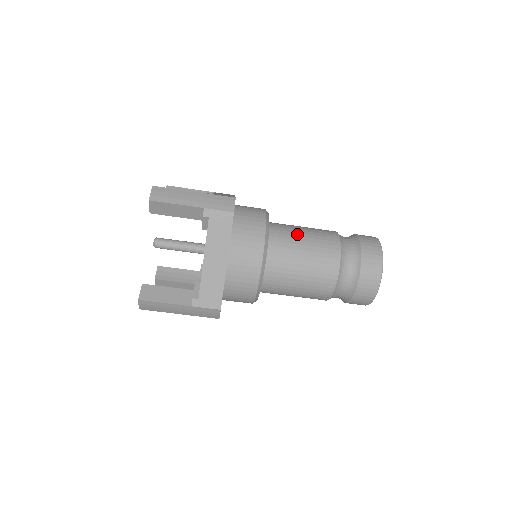
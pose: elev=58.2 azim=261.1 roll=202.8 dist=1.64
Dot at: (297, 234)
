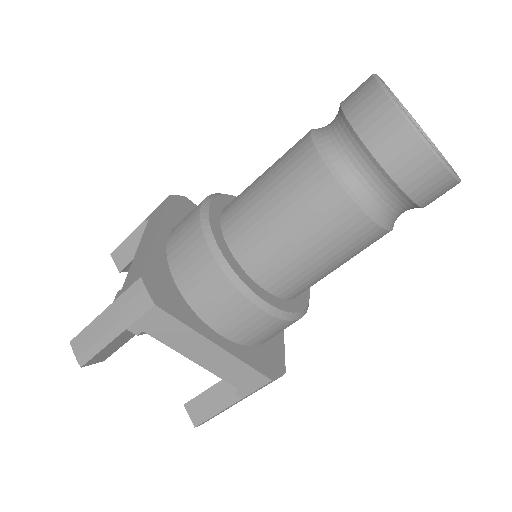
Dot at: (261, 212)
